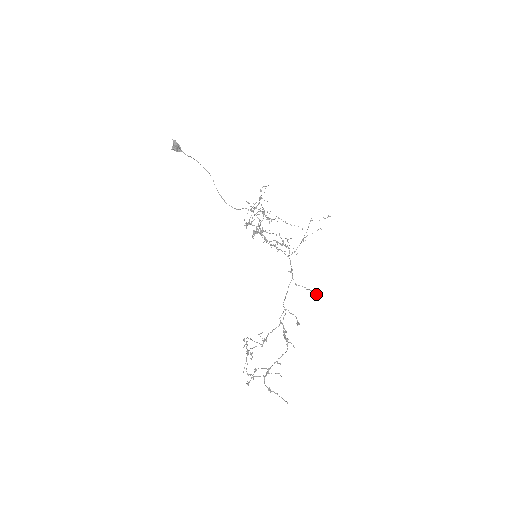
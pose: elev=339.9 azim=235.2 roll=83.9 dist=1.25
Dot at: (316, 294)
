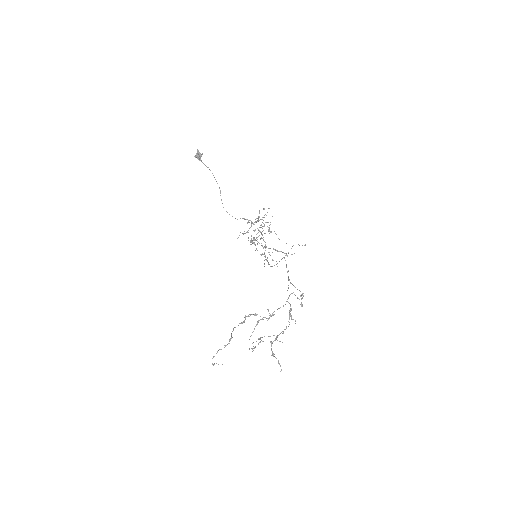
Dot at: (301, 294)
